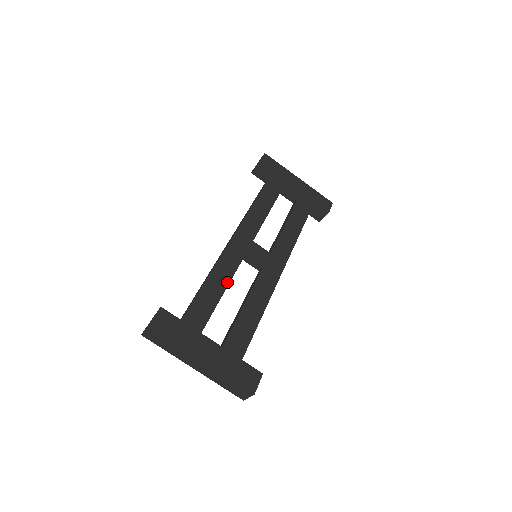
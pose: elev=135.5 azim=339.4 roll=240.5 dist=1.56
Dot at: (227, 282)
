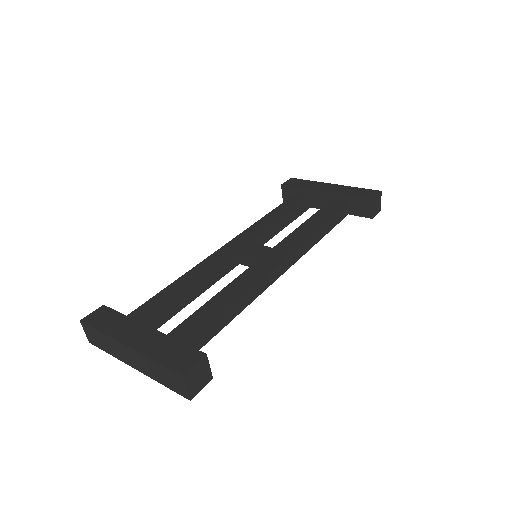
Dot at: (201, 279)
